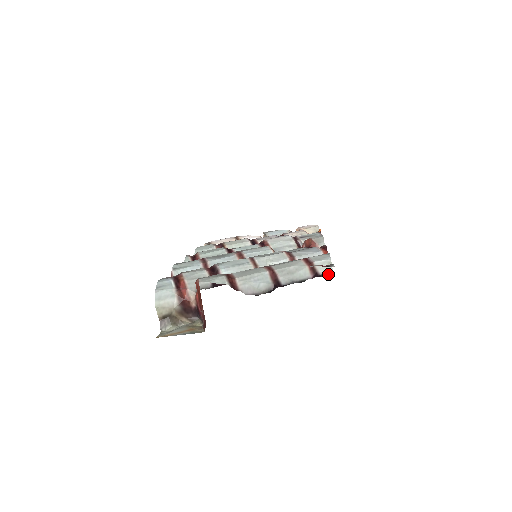
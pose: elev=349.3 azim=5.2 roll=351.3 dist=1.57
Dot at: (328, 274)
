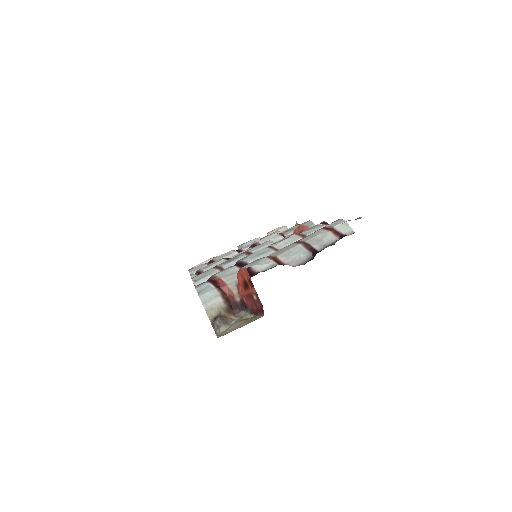
Dot at: (350, 233)
